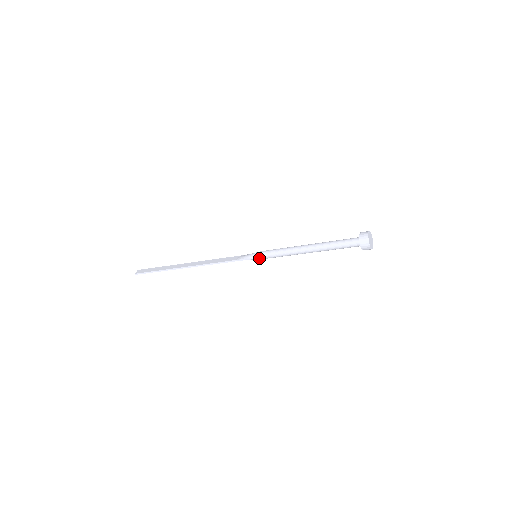
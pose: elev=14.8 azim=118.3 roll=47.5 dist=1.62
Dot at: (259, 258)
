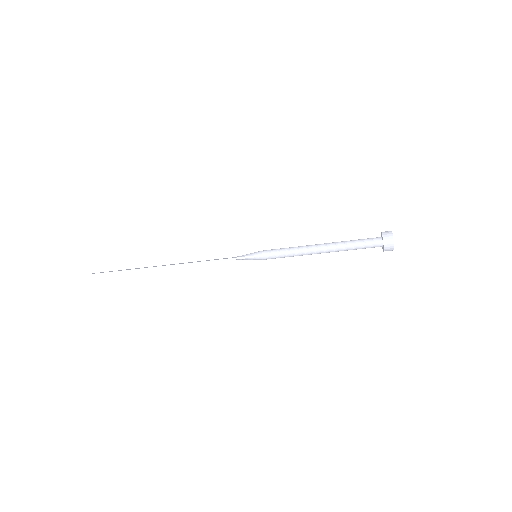
Dot at: (260, 256)
